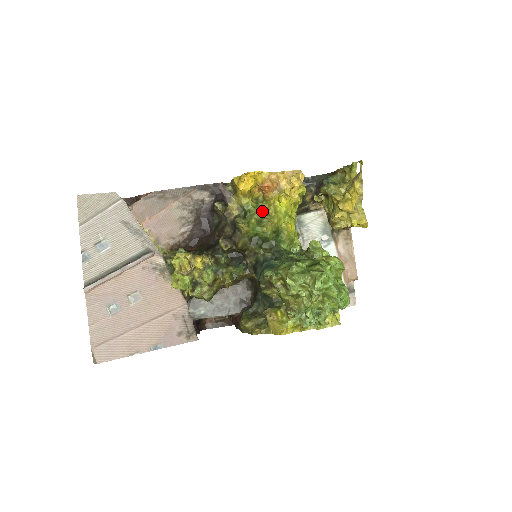
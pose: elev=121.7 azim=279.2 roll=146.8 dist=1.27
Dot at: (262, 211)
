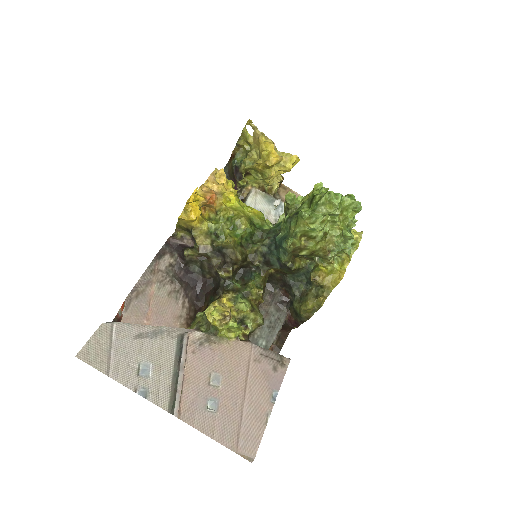
Dot at: (225, 219)
